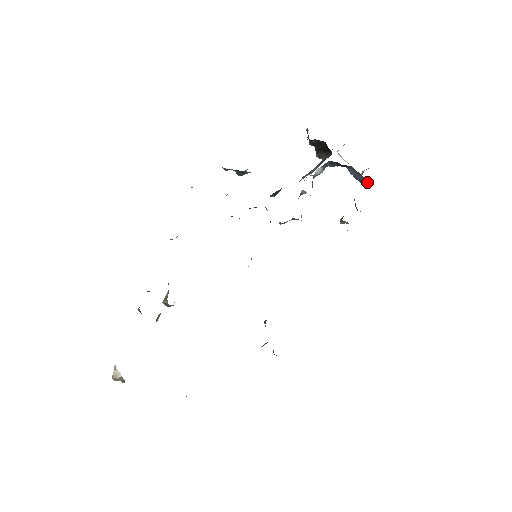
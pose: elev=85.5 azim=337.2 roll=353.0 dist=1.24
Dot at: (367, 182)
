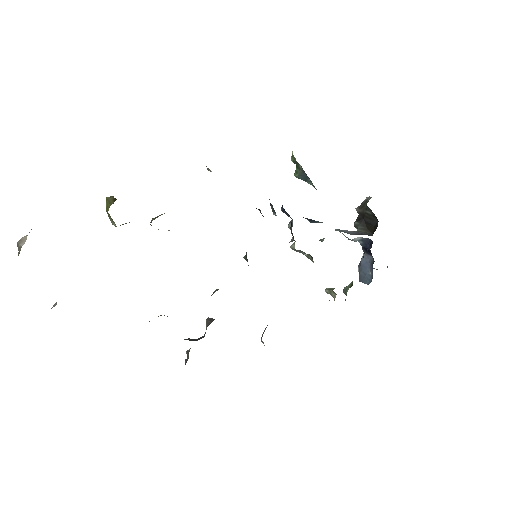
Dot at: (369, 278)
